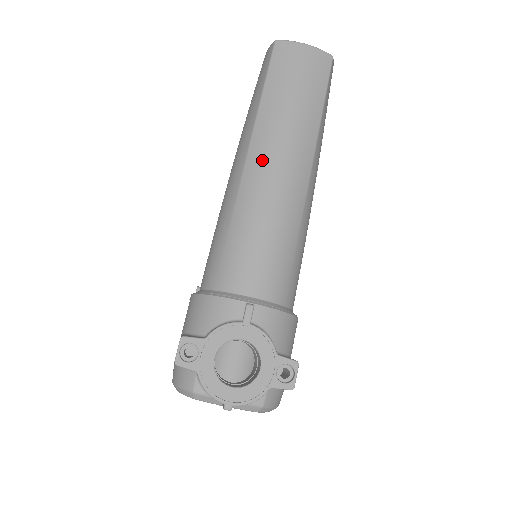
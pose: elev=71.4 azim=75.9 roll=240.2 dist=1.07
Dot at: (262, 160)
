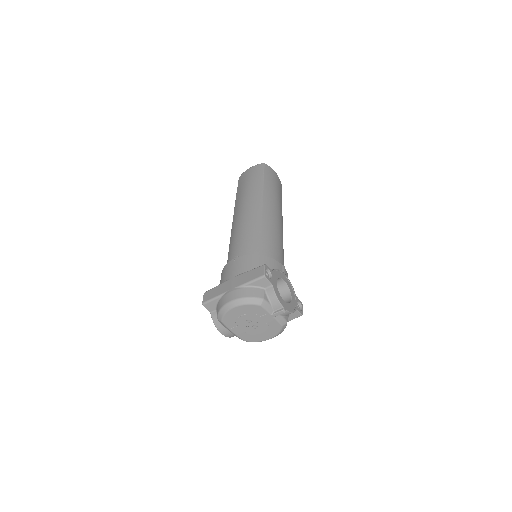
Dot at: (271, 208)
